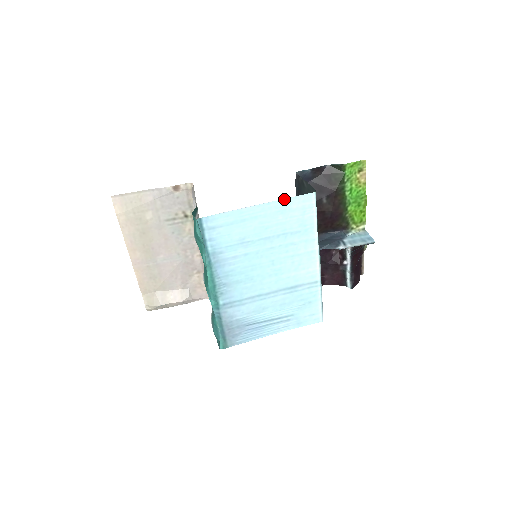
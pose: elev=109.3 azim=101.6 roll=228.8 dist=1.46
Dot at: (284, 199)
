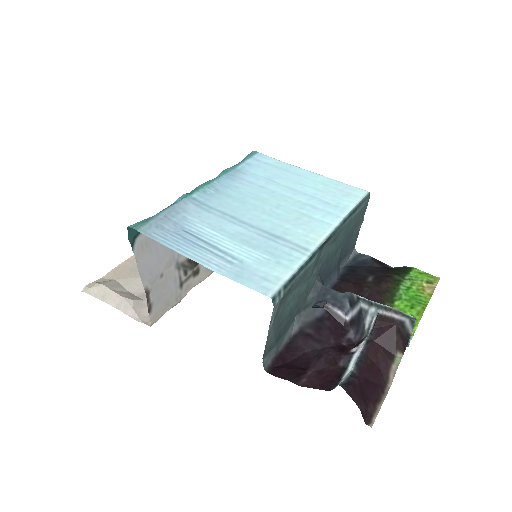
Dot at: (335, 180)
